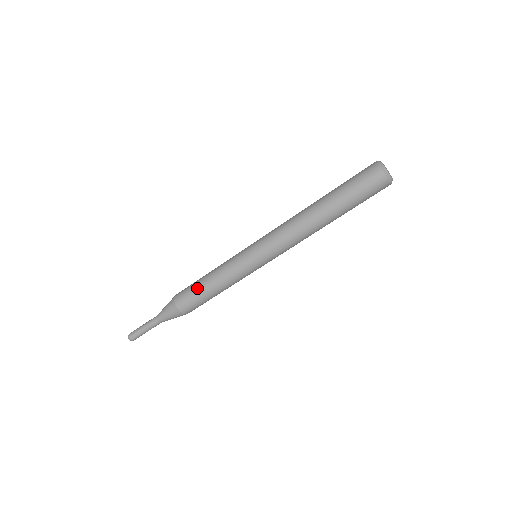
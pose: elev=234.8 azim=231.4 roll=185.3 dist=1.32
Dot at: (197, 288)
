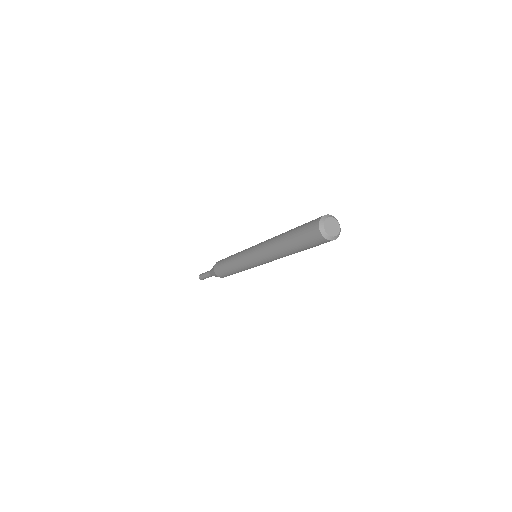
Dot at: (223, 262)
